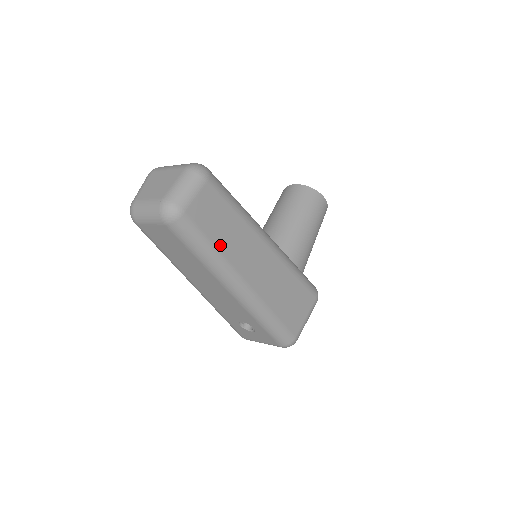
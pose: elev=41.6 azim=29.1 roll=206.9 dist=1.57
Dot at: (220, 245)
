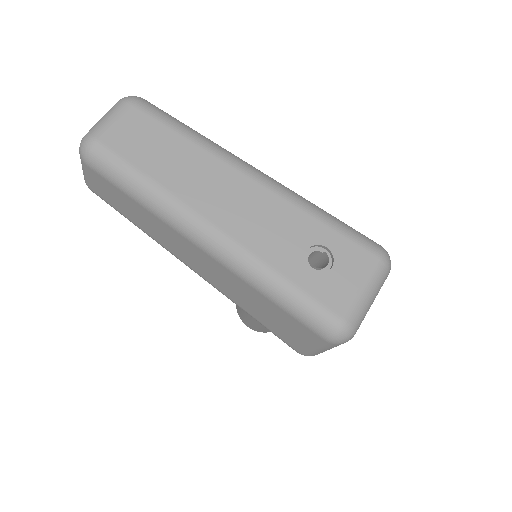
Dot at: occluded
